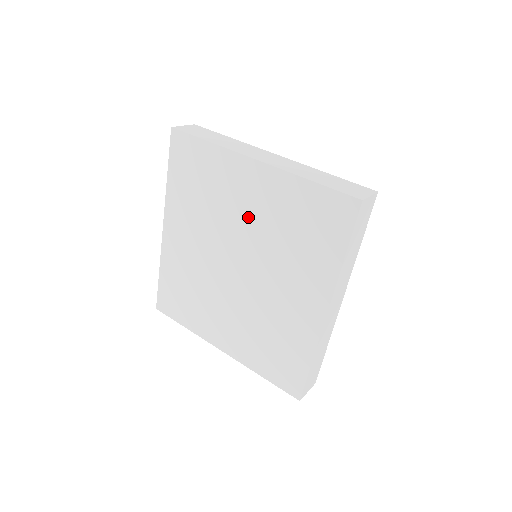
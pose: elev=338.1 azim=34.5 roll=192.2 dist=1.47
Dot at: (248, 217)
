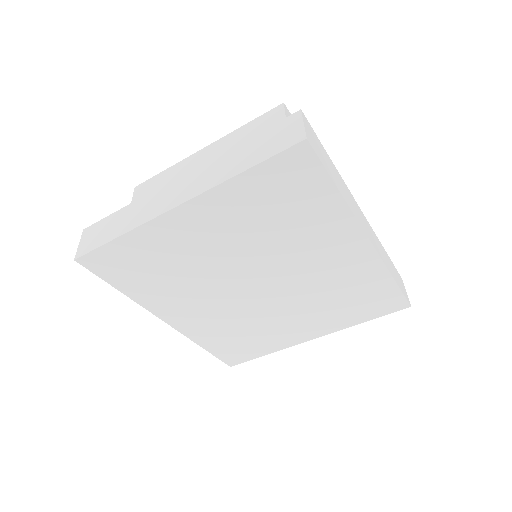
Dot at: (224, 249)
